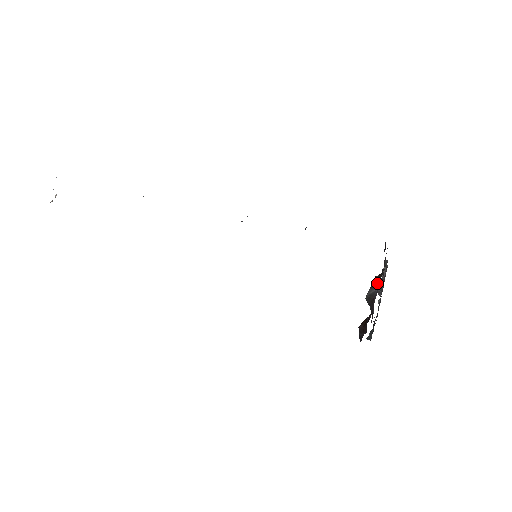
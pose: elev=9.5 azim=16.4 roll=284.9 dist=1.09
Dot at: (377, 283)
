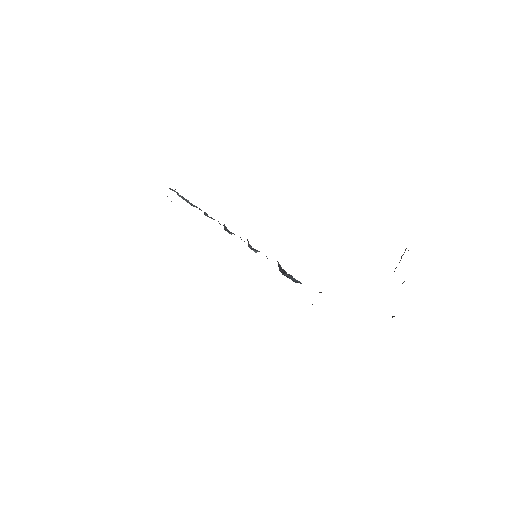
Dot at: occluded
